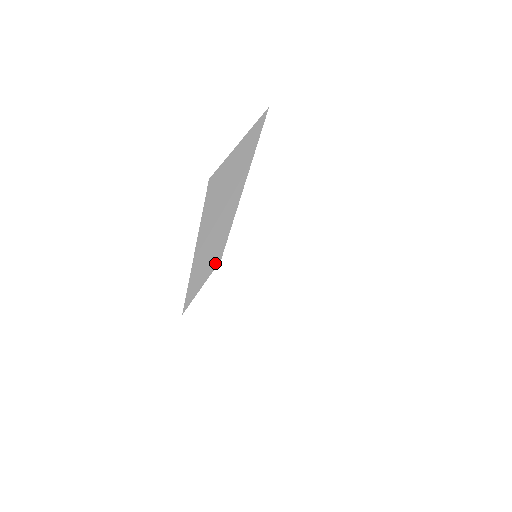
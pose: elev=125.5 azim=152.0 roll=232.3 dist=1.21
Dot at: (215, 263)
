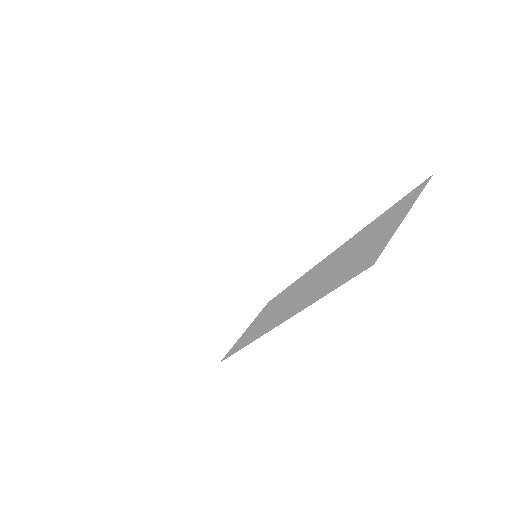
Dot at: occluded
